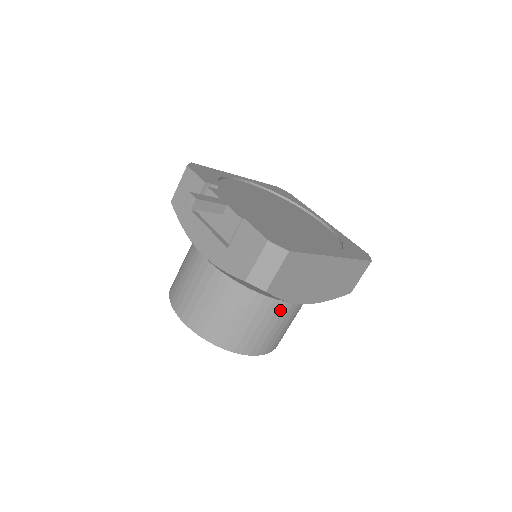
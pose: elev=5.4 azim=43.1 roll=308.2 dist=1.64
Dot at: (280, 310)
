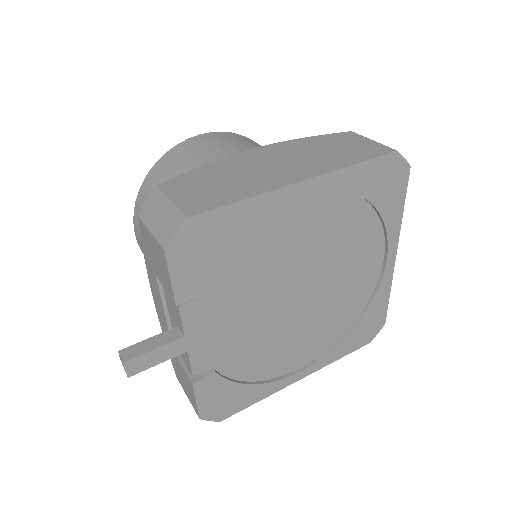
Dot at: occluded
